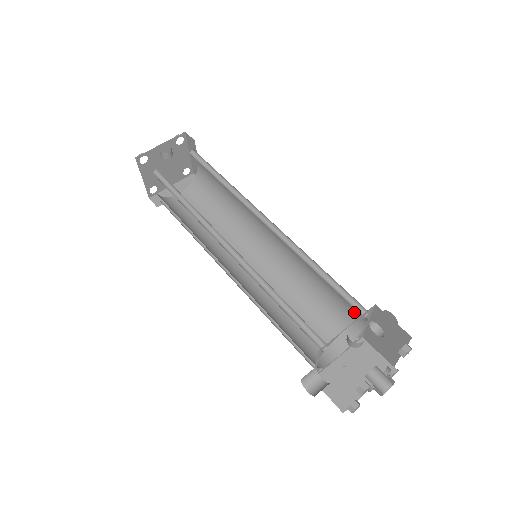
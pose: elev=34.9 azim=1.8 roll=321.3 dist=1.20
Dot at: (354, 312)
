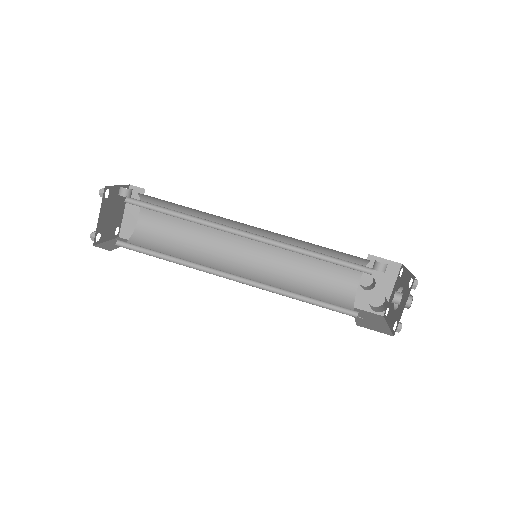
Dot at: (346, 278)
